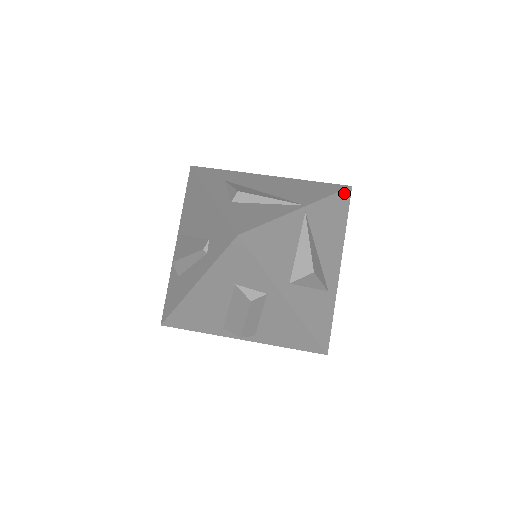
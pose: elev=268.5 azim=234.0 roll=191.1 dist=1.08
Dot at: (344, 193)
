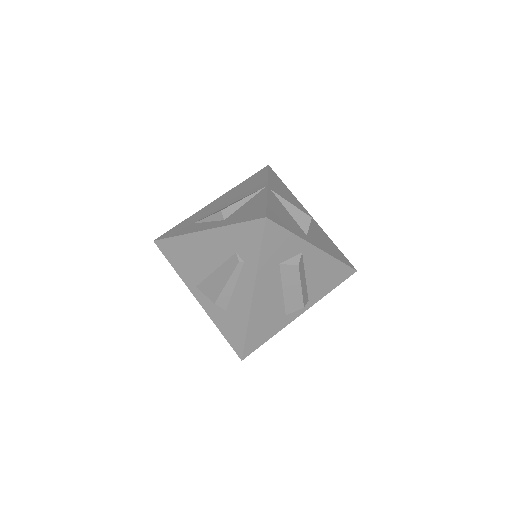
Dot at: (270, 171)
